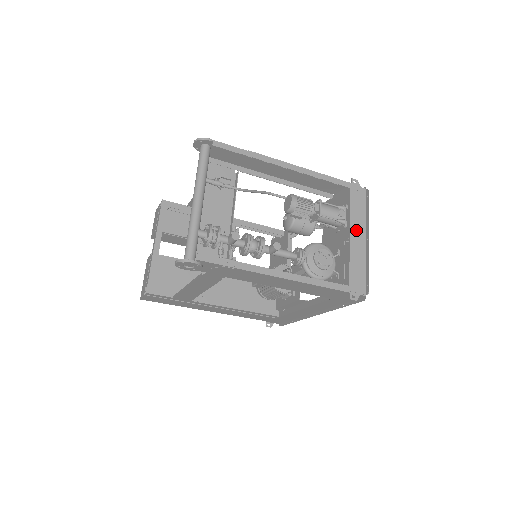
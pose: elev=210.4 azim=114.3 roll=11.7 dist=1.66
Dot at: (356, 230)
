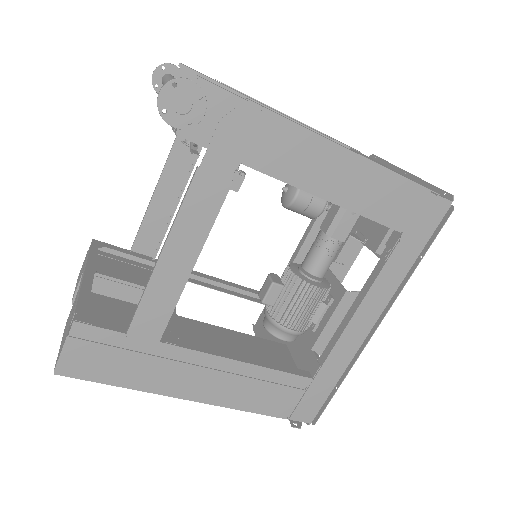
Dot at: occluded
